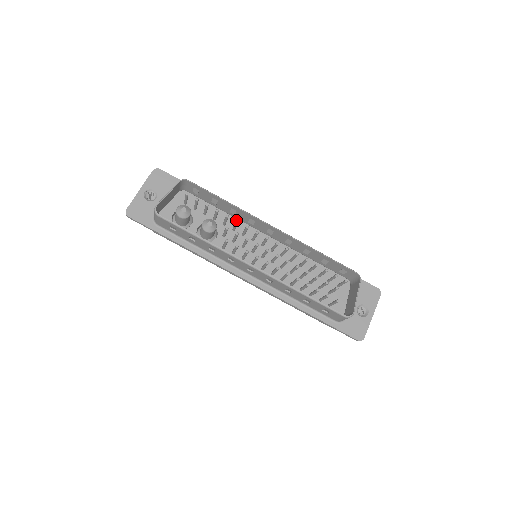
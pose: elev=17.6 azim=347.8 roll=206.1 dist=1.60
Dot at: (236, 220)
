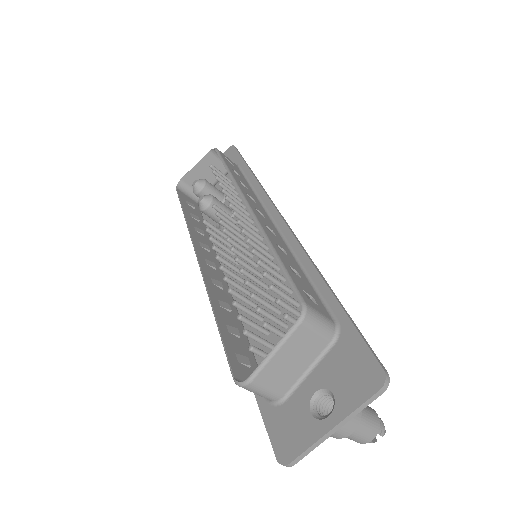
Dot at: occluded
